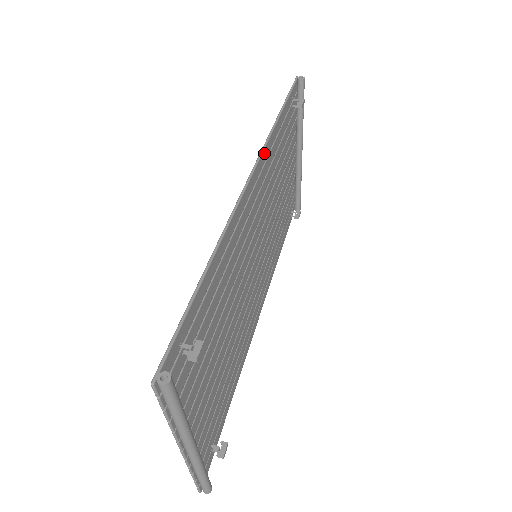
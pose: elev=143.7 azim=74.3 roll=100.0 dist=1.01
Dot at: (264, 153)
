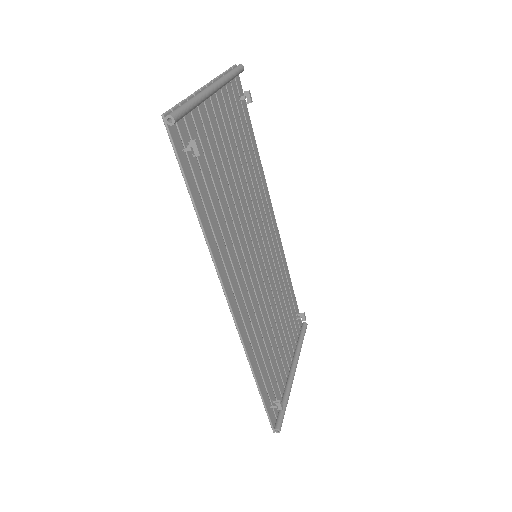
Dot at: (281, 246)
